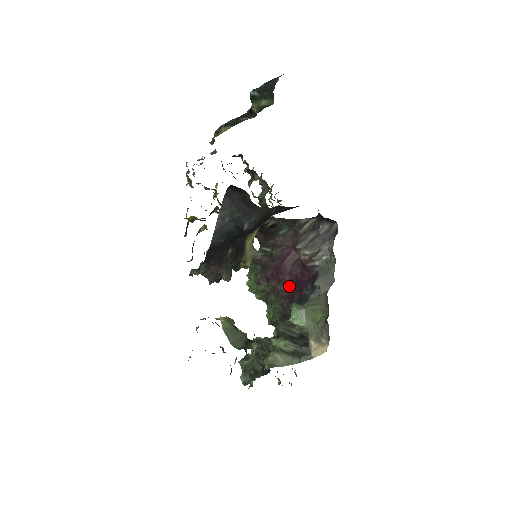
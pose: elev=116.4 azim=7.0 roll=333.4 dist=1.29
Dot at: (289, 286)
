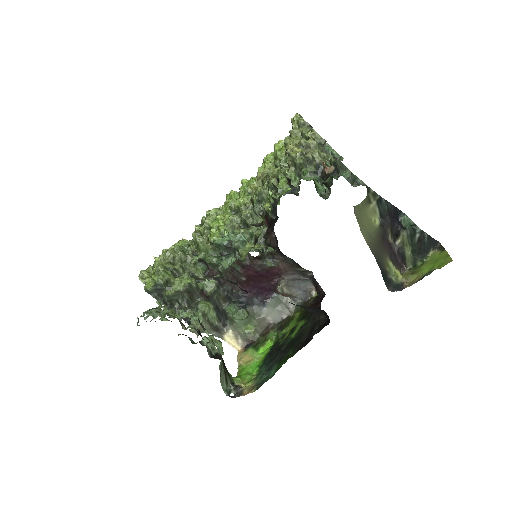
Dot at: (249, 282)
